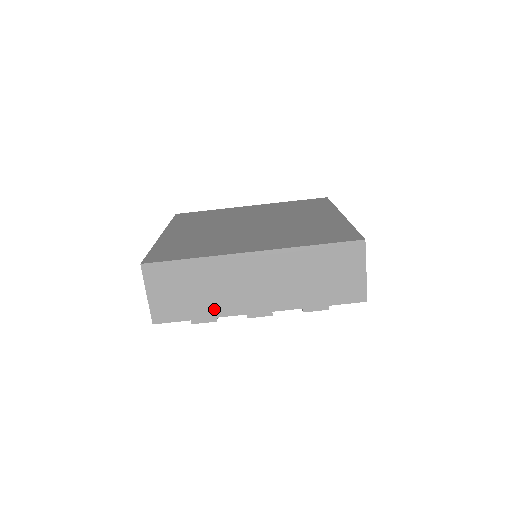
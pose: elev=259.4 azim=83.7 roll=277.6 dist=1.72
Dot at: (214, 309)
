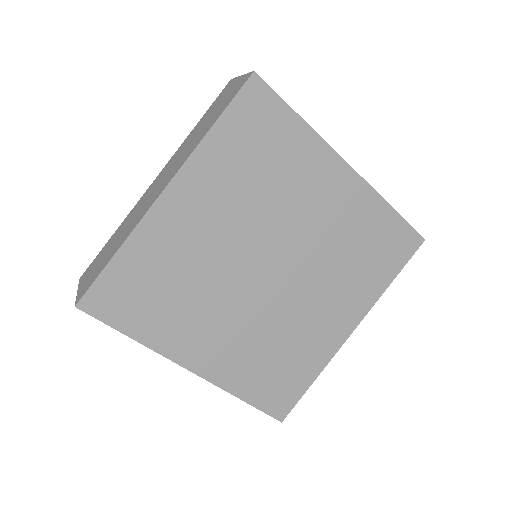
Dot at: occluded
